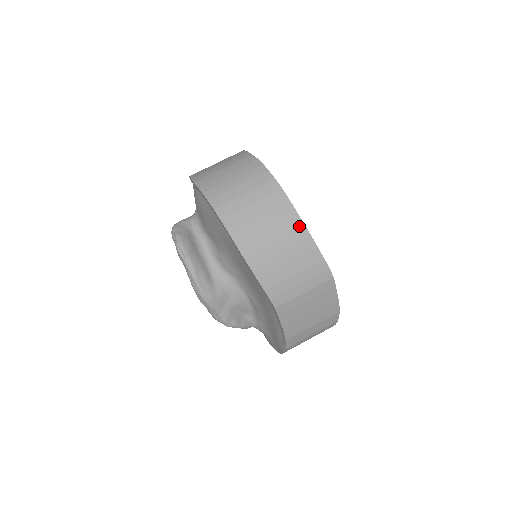
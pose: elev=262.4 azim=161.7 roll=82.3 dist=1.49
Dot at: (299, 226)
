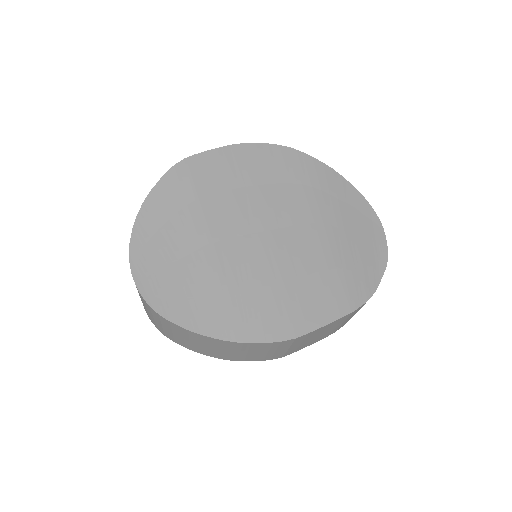
Dot at: (215, 340)
